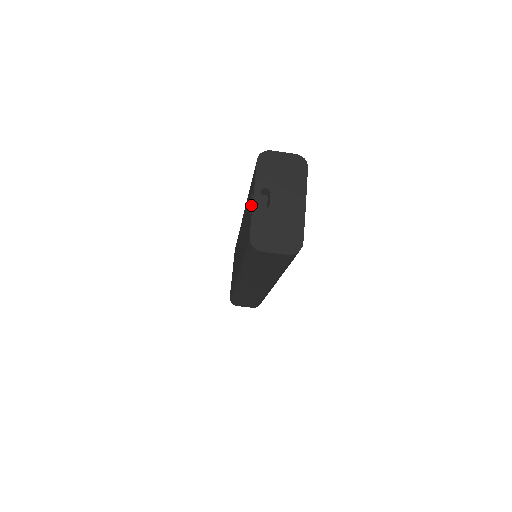
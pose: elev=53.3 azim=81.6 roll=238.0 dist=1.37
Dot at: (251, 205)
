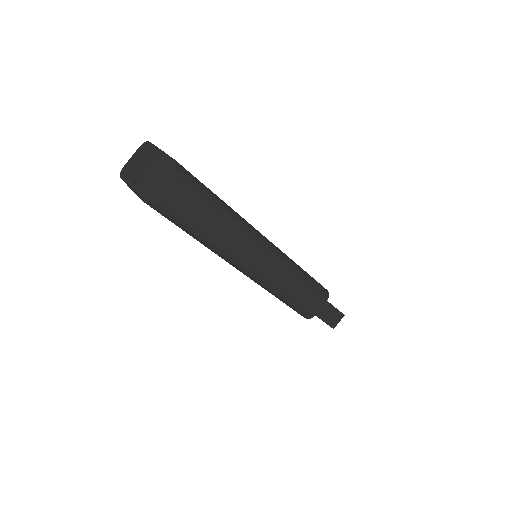
Dot at: occluded
